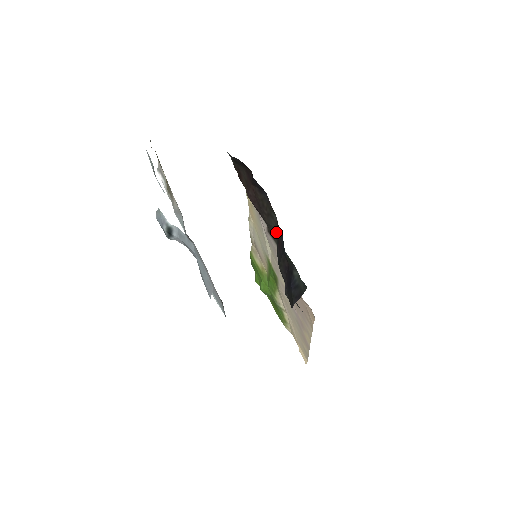
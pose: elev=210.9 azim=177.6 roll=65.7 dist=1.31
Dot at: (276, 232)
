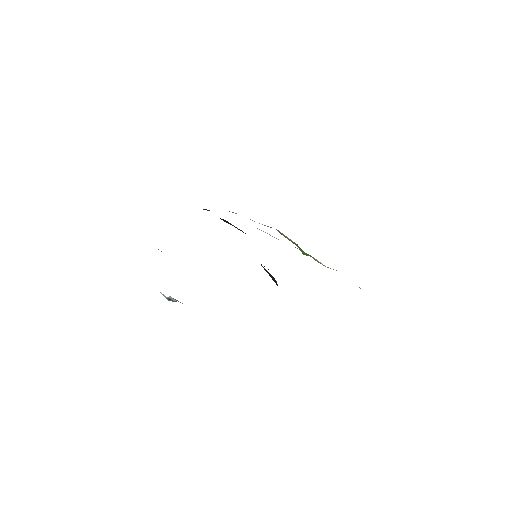
Dot at: occluded
